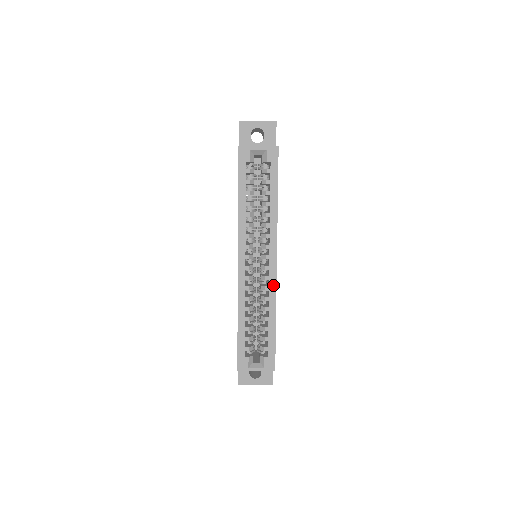
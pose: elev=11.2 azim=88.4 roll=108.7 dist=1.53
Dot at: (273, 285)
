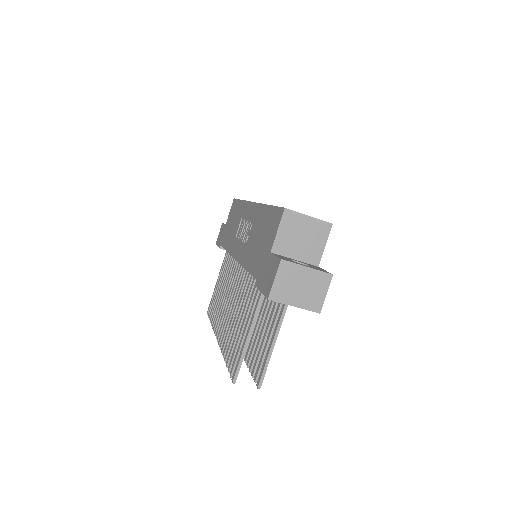
Dot at: occluded
